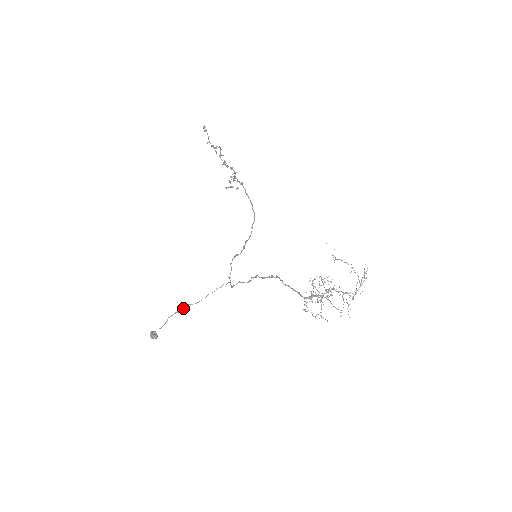
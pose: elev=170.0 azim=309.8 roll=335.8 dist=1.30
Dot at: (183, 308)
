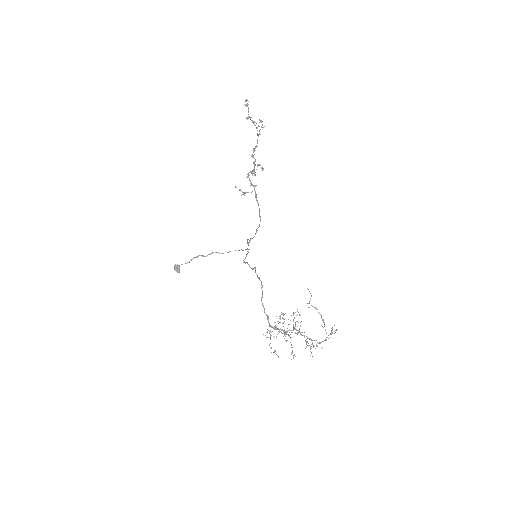
Dot at: (208, 254)
